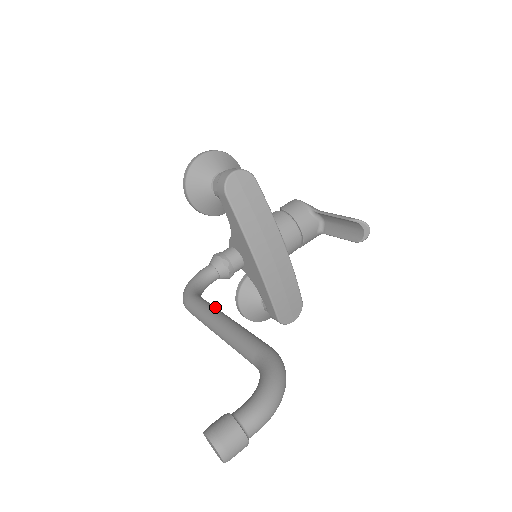
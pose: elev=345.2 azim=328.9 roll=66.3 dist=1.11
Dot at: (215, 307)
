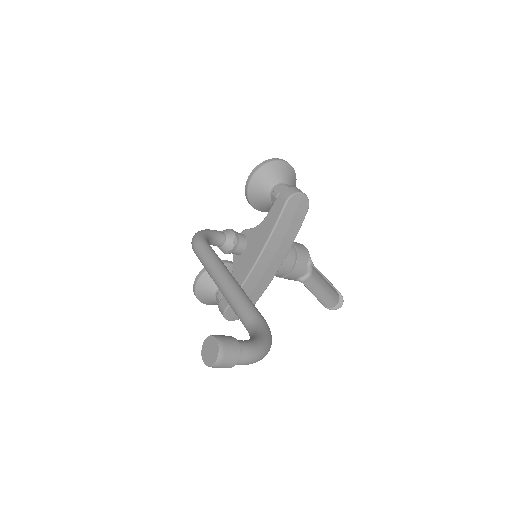
Dot at: occluded
